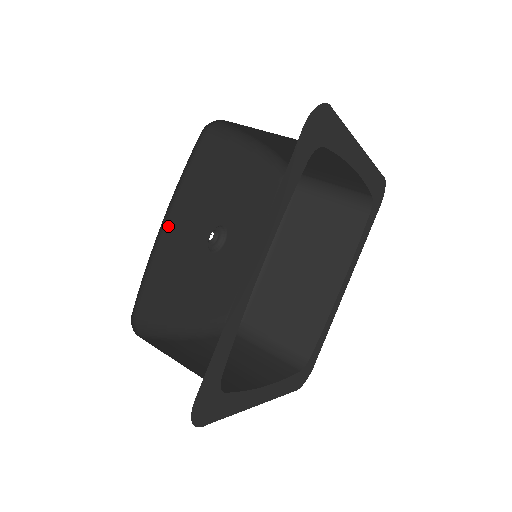
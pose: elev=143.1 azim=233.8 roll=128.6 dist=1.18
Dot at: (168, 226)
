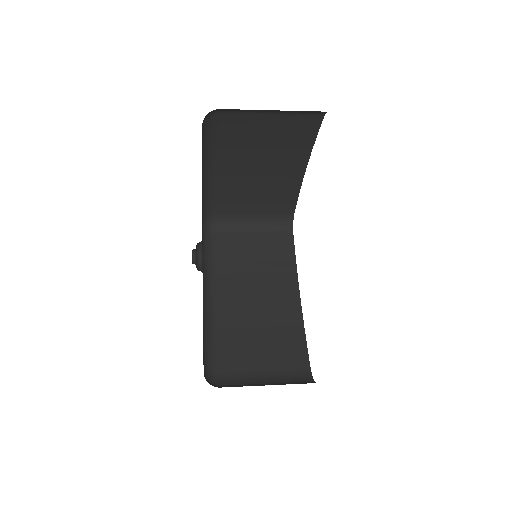
Dot at: occluded
